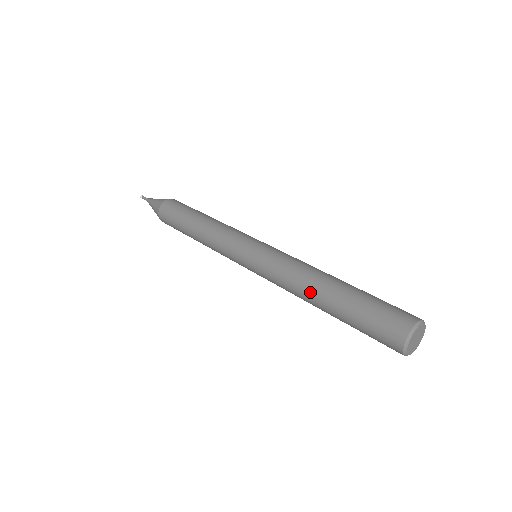
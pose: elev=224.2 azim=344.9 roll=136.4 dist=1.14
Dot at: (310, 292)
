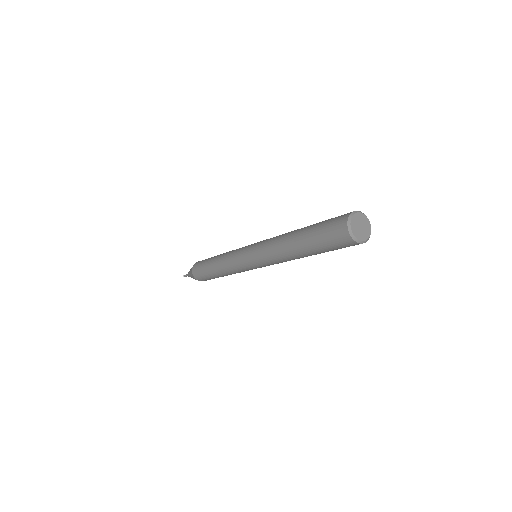
Dot at: (288, 234)
